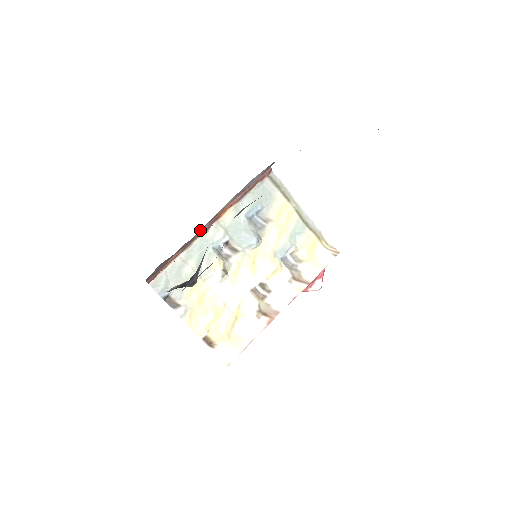
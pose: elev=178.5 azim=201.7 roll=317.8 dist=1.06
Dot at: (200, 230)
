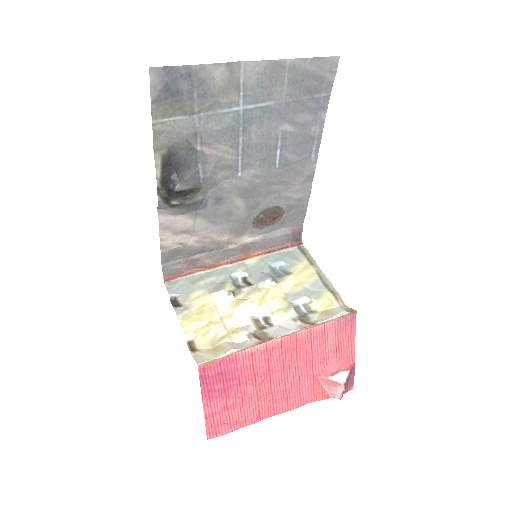
Dot at: (222, 250)
